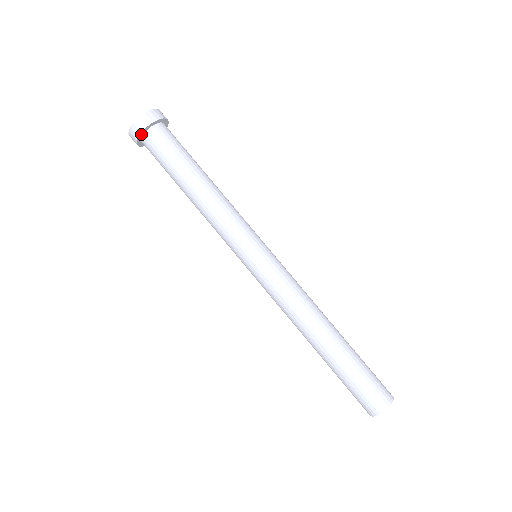
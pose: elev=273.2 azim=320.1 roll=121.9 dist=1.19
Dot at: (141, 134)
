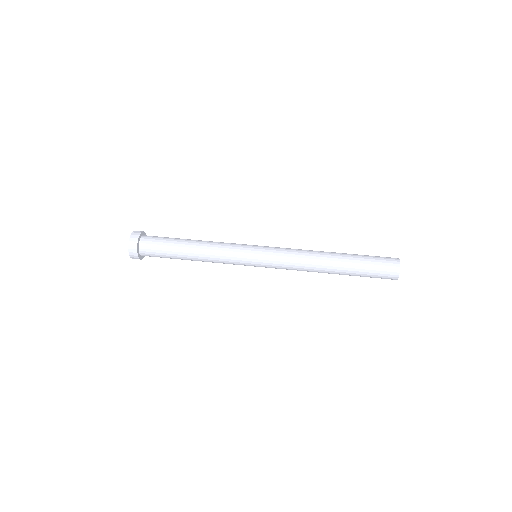
Dot at: (138, 241)
